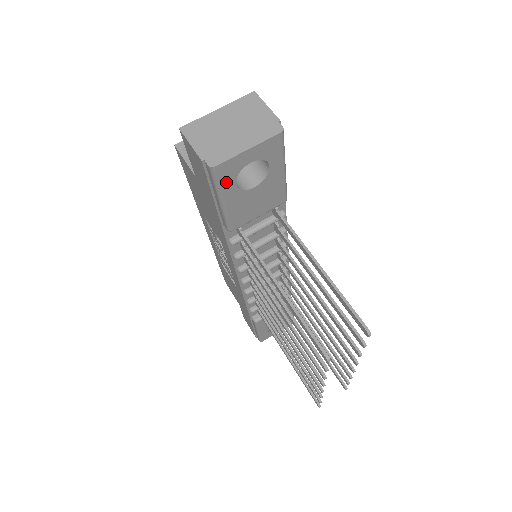
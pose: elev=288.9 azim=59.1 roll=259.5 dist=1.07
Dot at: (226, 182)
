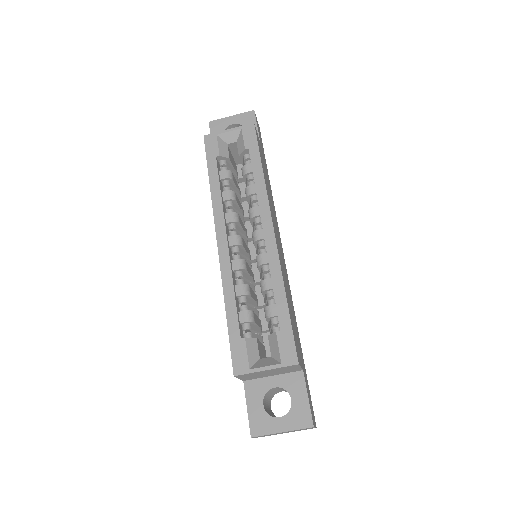
Dot at: occluded
